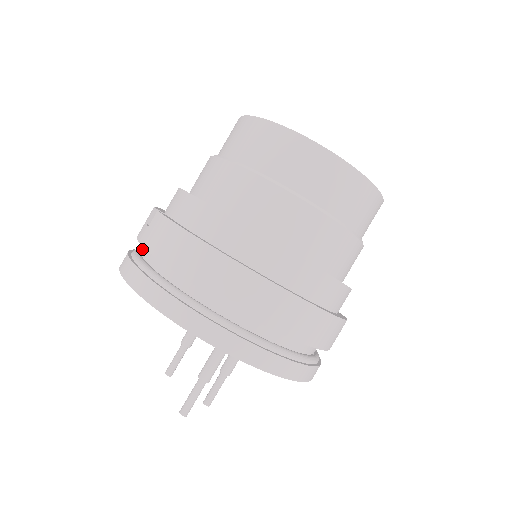
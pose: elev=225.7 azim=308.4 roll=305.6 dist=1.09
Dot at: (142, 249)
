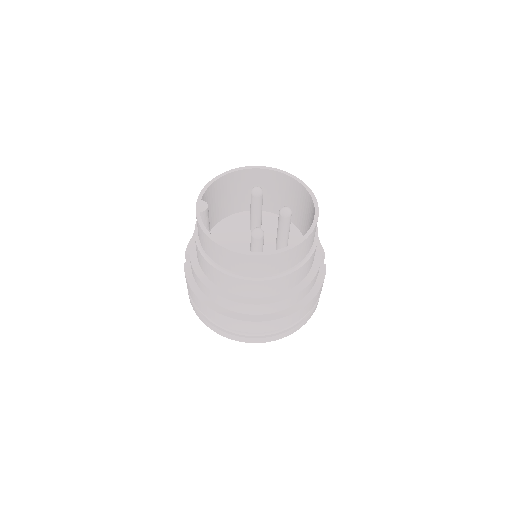
Dot at: occluded
